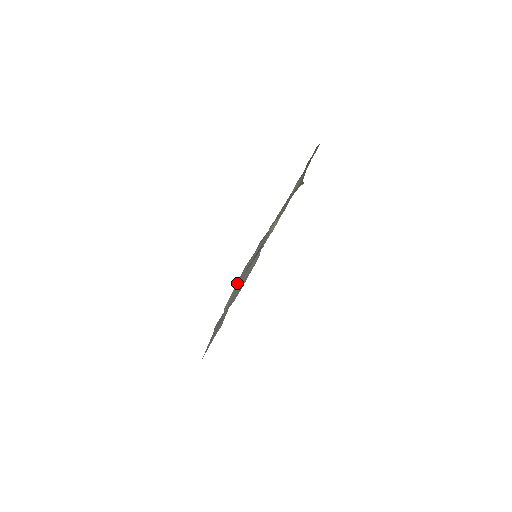
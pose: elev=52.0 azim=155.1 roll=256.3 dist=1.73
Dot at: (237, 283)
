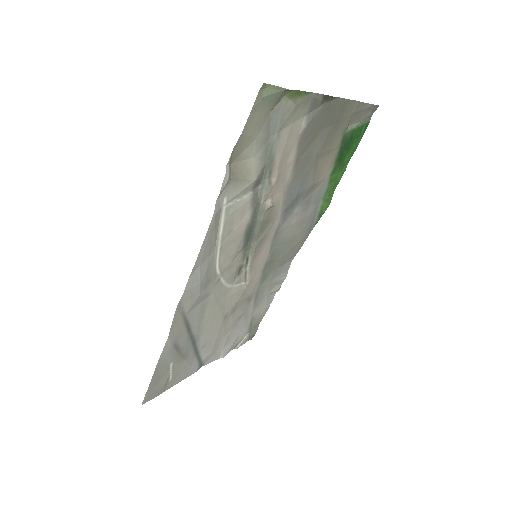
Dot at: (243, 309)
